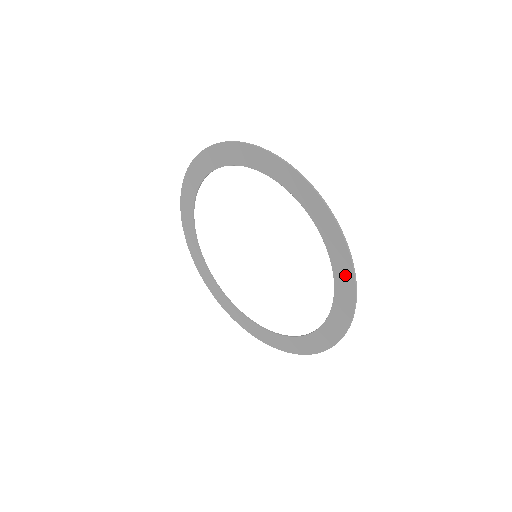
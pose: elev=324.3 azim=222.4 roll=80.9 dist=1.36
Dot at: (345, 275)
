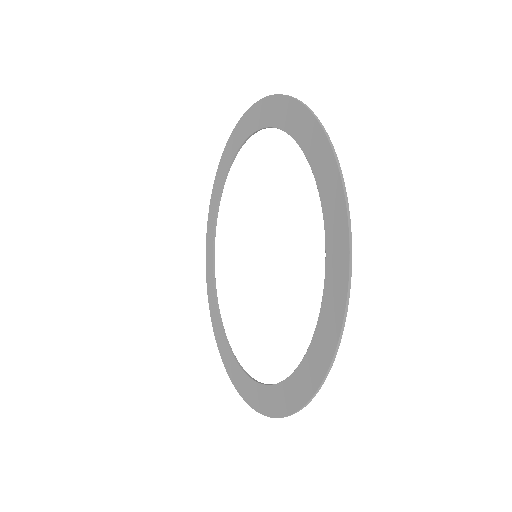
Dot at: (322, 156)
